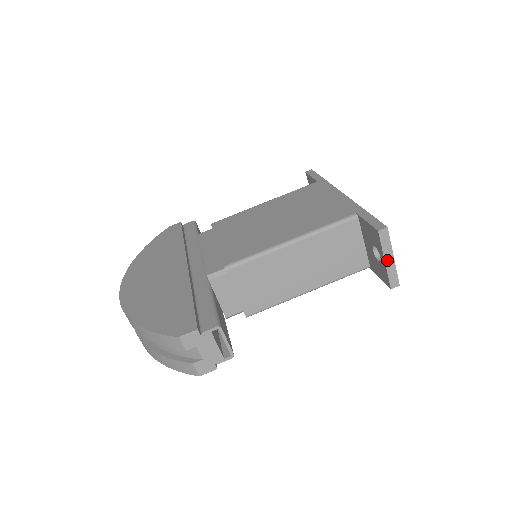
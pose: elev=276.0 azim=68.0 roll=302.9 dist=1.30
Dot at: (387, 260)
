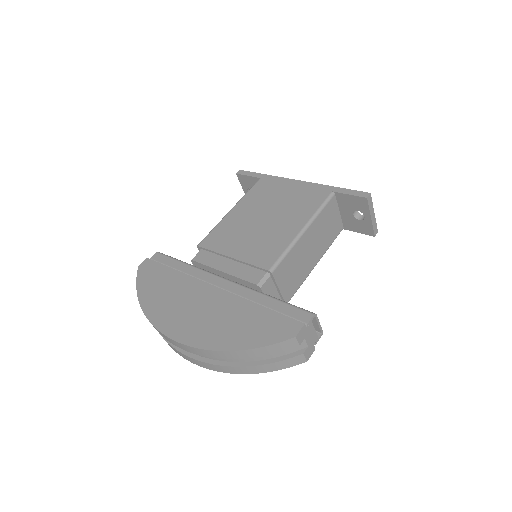
Dot at: (372, 217)
